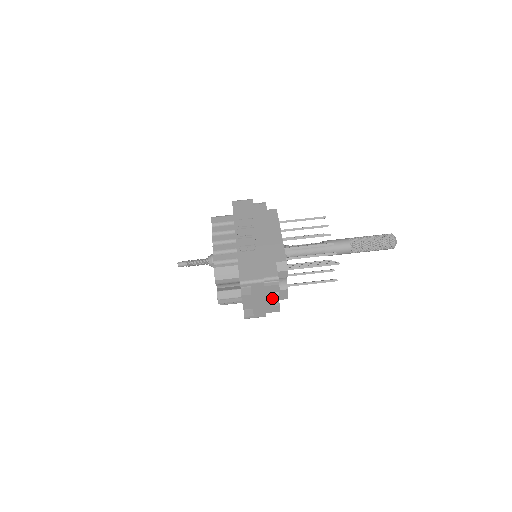
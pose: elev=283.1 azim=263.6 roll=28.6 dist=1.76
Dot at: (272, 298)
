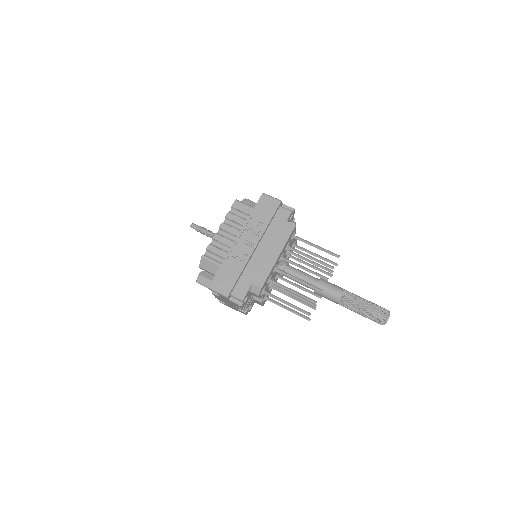
Dot at: (238, 307)
